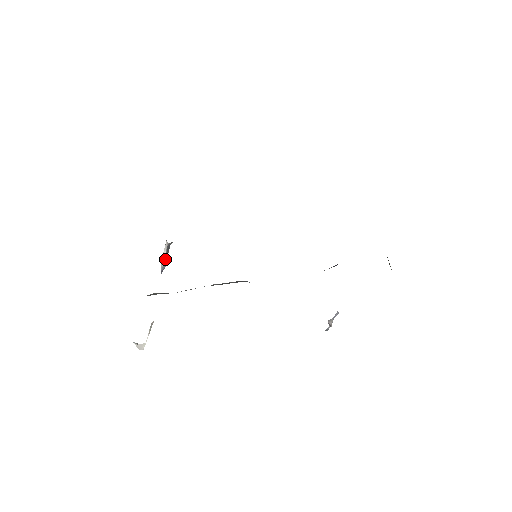
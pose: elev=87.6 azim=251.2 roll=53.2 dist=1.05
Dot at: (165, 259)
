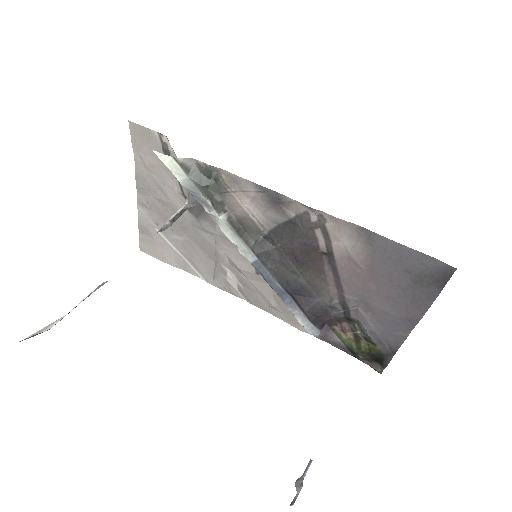
Dot at: (173, 219)
